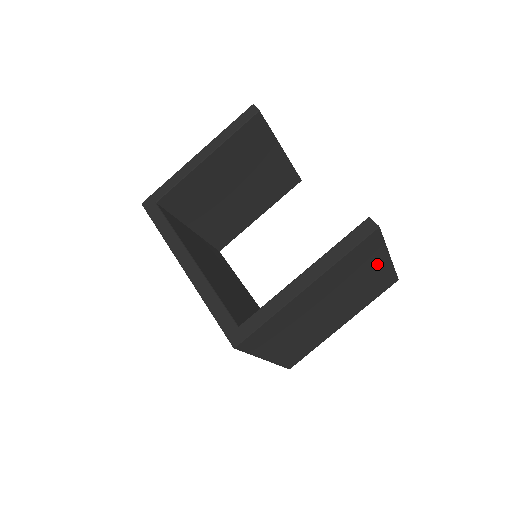
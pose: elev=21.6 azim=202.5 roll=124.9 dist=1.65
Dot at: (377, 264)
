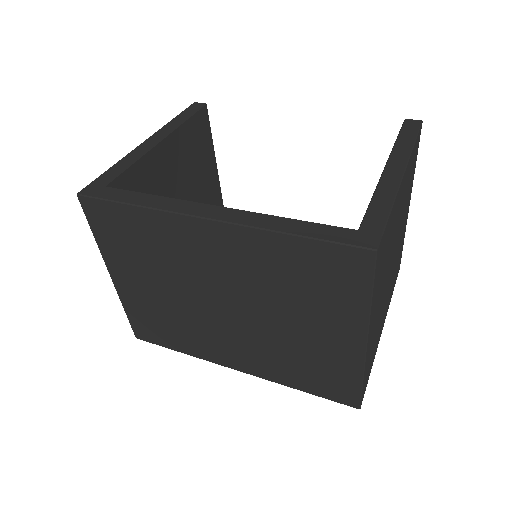
Dot at: occluded
